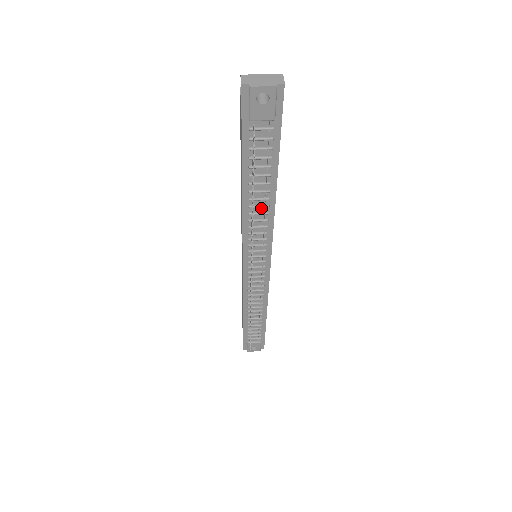
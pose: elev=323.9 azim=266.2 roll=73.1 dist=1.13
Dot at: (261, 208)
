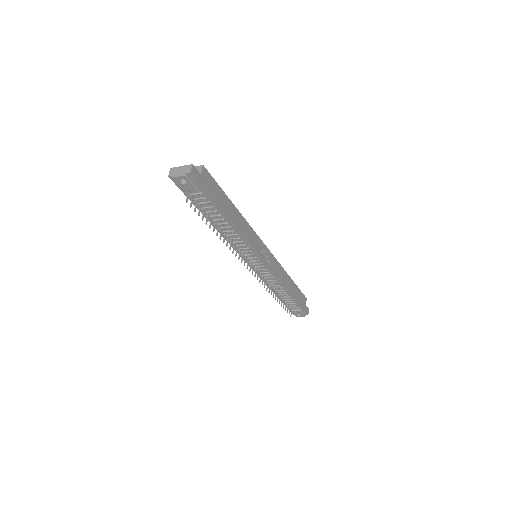
Dot at: (230, 232)
